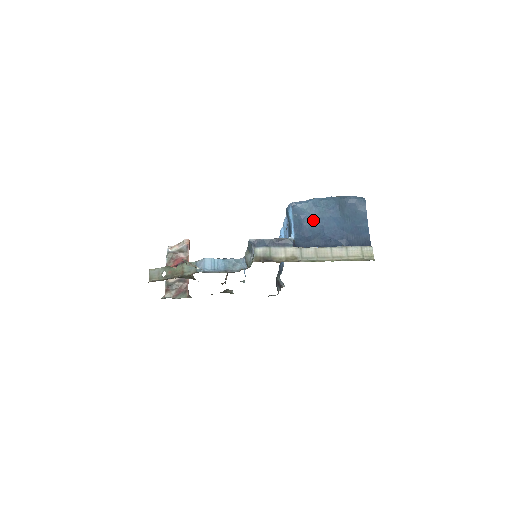
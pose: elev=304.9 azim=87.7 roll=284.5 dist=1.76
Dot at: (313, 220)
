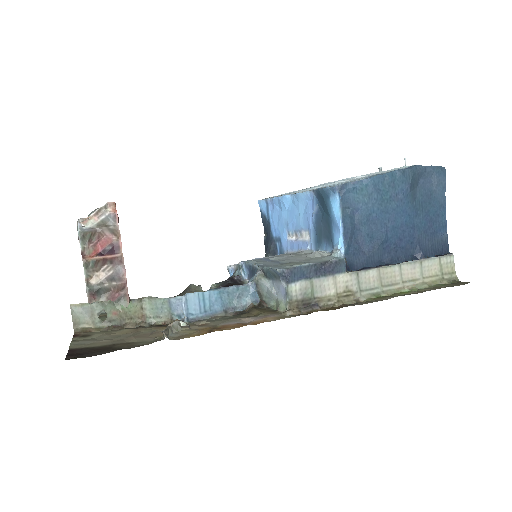
Dot at: (372, 216)
